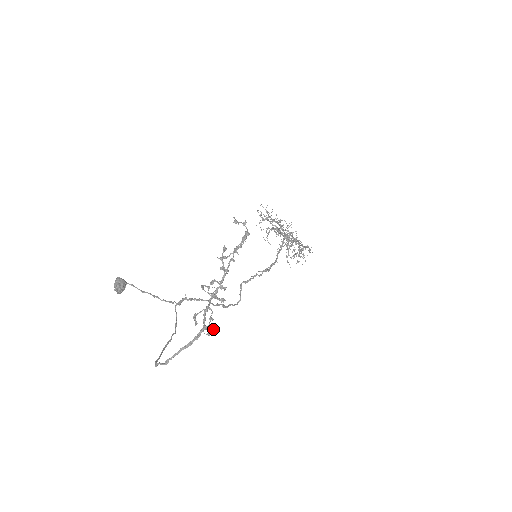
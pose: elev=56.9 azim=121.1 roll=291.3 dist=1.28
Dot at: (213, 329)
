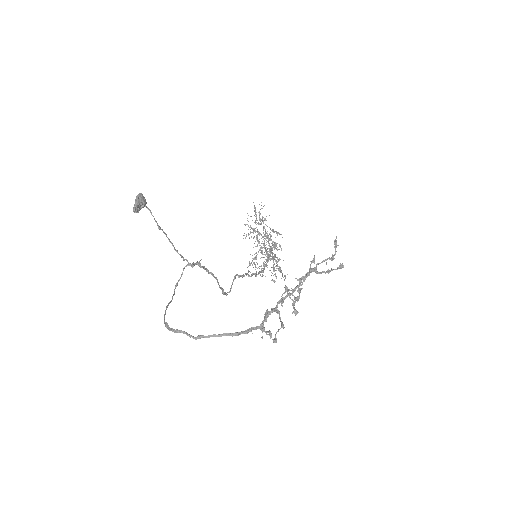
Dot at: occluded
